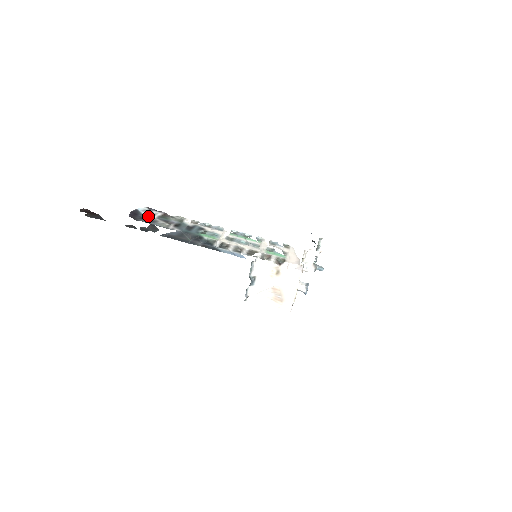
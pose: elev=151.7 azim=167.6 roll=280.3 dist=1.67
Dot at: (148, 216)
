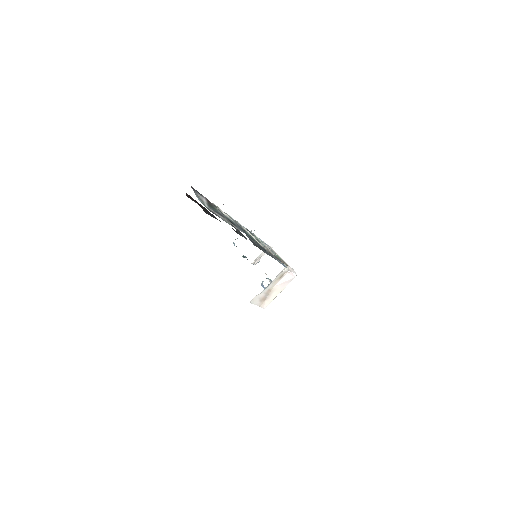
Dot at: (203, 204)
